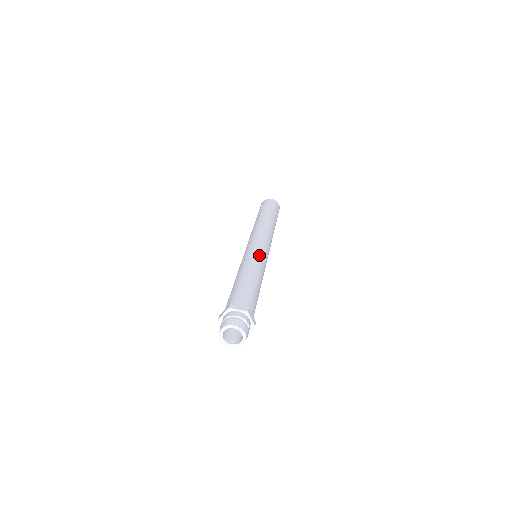
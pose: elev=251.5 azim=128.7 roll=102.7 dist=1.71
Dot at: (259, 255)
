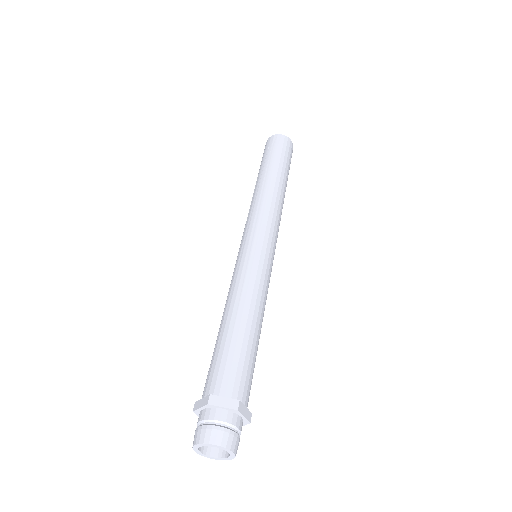
Dot at: (259, 265)
